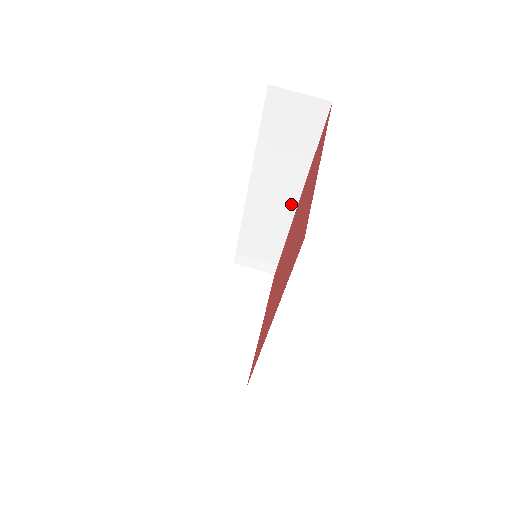
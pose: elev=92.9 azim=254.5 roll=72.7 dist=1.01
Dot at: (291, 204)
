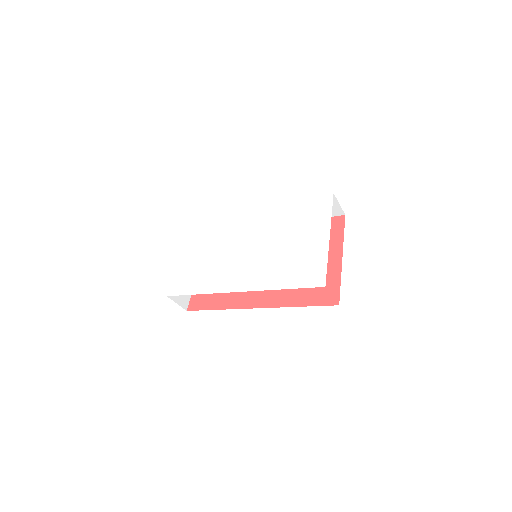
Dot at: occluded
